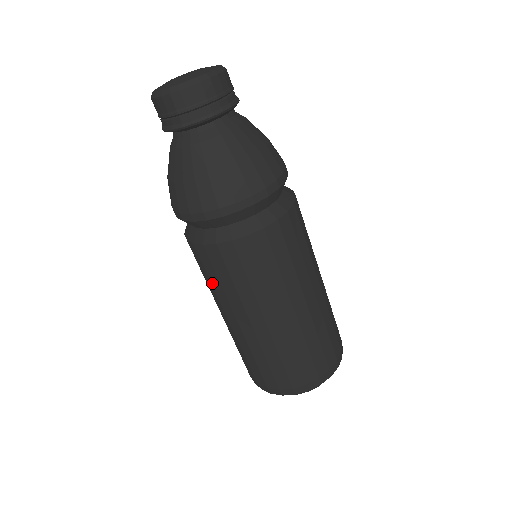
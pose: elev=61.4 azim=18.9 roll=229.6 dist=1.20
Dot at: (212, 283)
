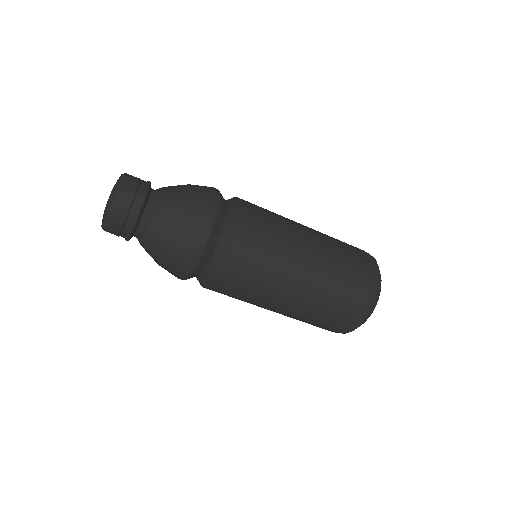
Dot at: (252, 287)
